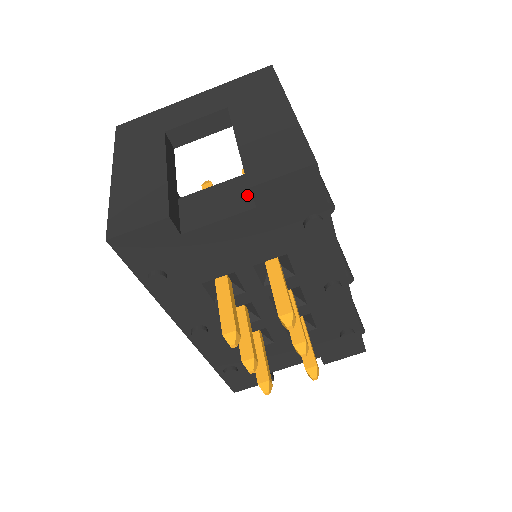
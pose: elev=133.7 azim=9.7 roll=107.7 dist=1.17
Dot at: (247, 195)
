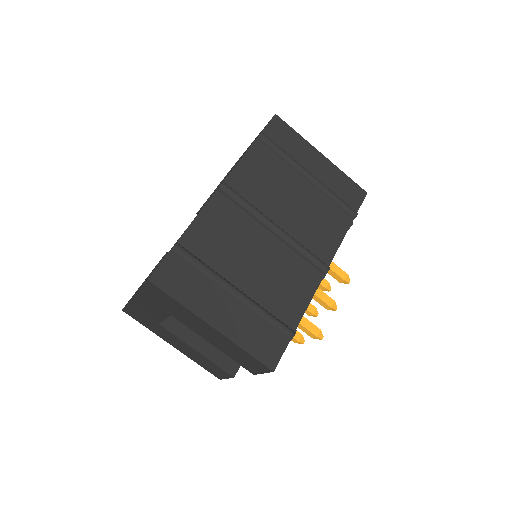
Dot at: occluded
